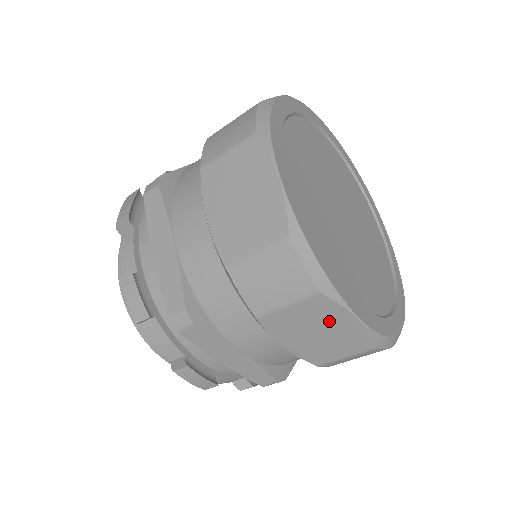
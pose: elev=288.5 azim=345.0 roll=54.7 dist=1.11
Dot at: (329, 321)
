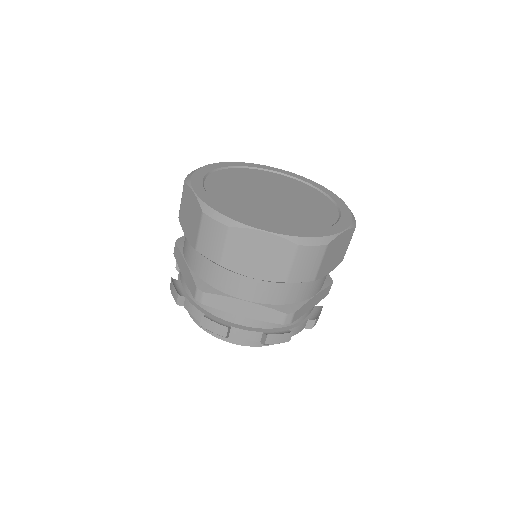
Dot at: (189, 201)
